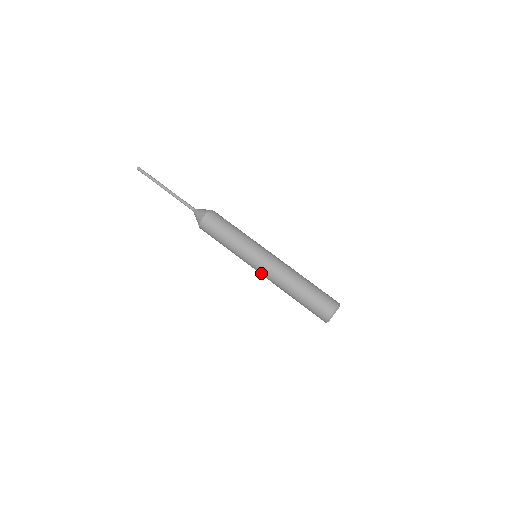
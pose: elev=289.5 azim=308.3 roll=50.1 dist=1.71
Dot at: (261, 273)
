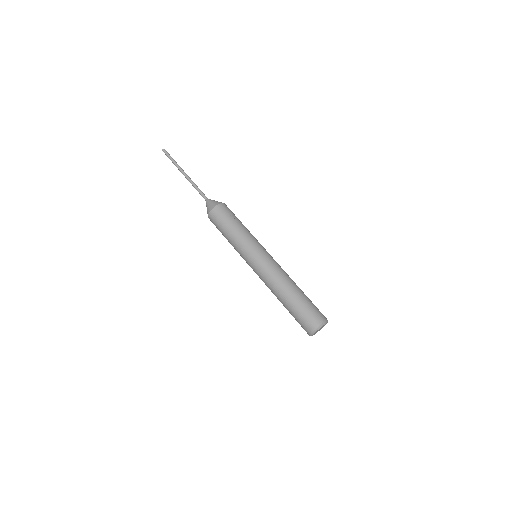
Dot at: occluded
